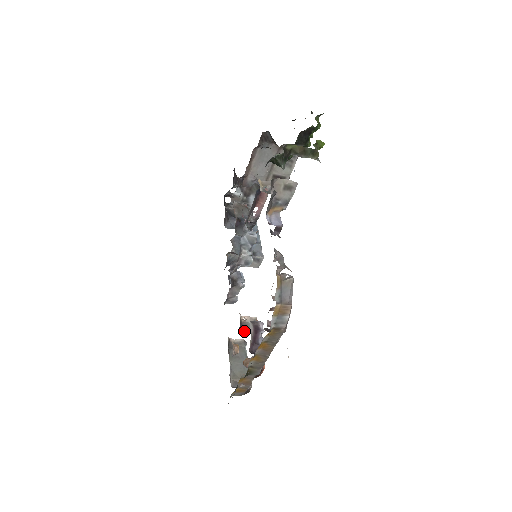
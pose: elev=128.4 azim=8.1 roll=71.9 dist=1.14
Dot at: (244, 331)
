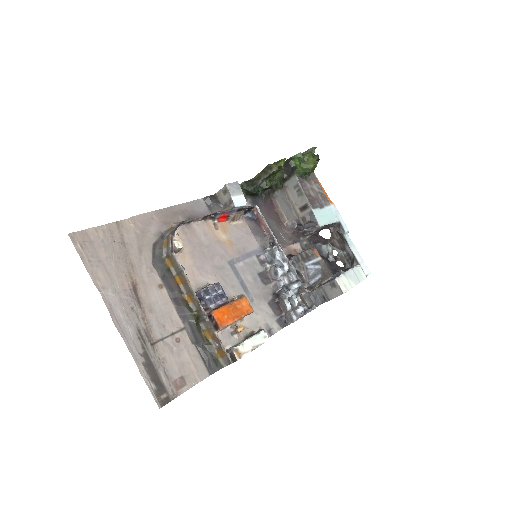
Dot at: occluded
